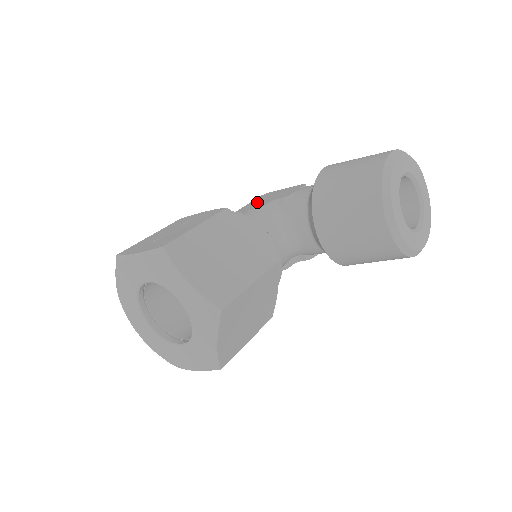
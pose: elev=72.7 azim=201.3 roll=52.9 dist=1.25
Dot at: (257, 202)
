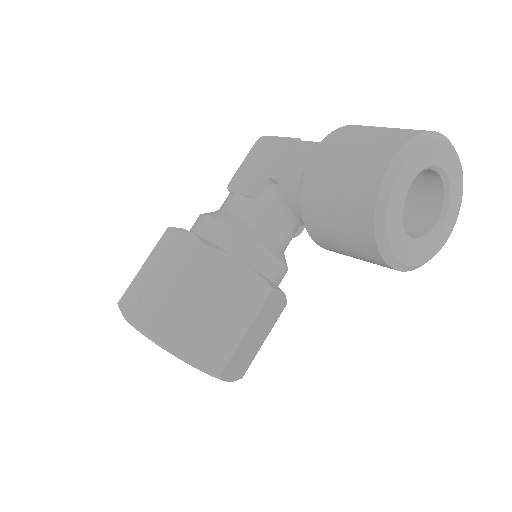
Dot at: (249, 168)
